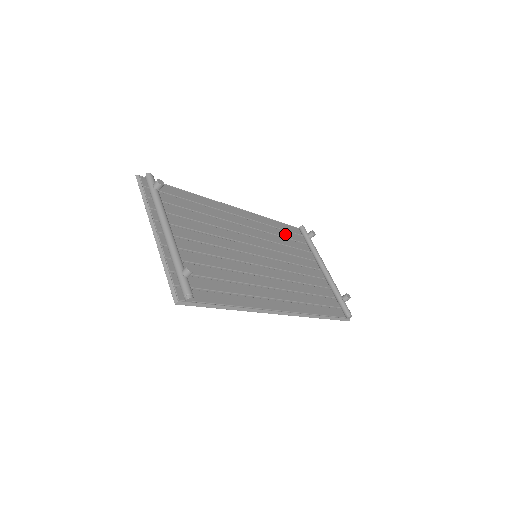
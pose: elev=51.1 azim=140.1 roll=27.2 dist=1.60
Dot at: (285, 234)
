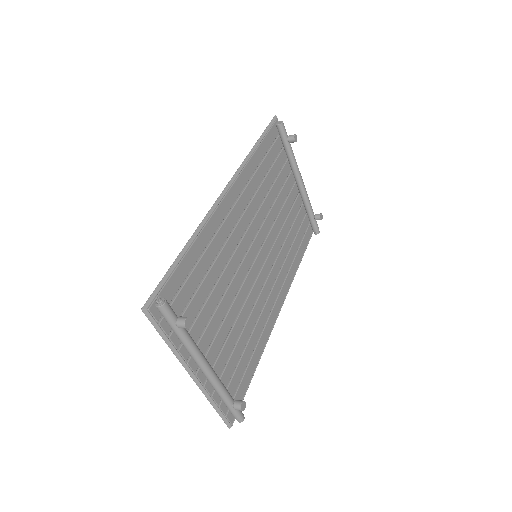
Dot at: (268, 162)
